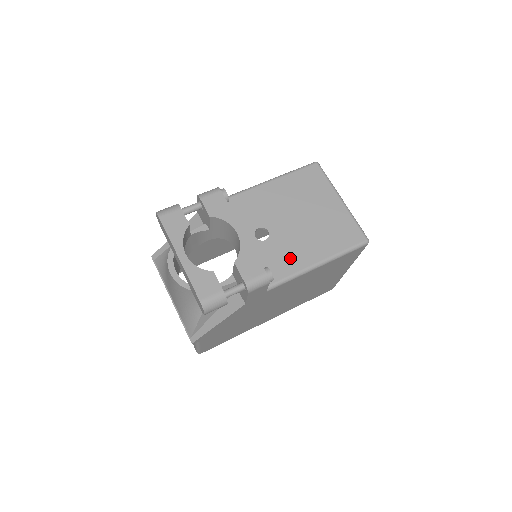
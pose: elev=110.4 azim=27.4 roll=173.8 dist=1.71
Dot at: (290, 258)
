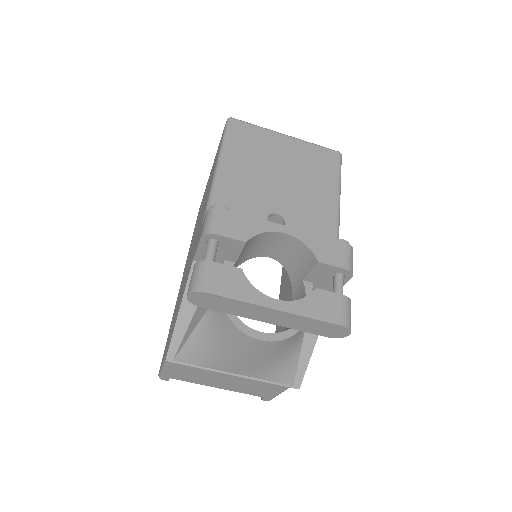
Dot at: (319, 220)
